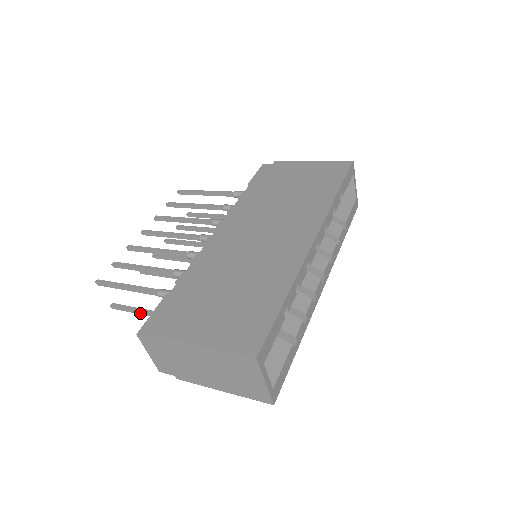
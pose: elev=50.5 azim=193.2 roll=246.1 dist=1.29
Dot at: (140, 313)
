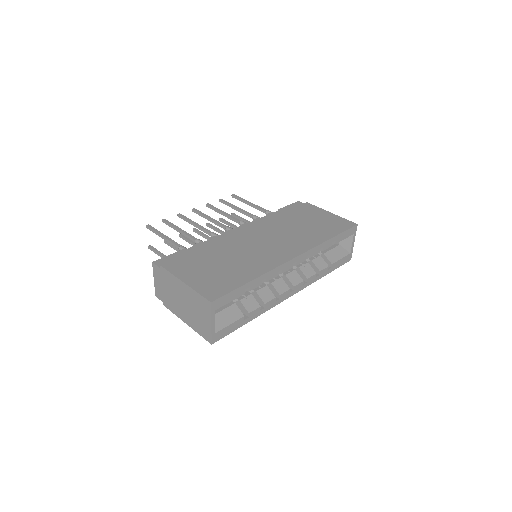
Dot at: occluded
